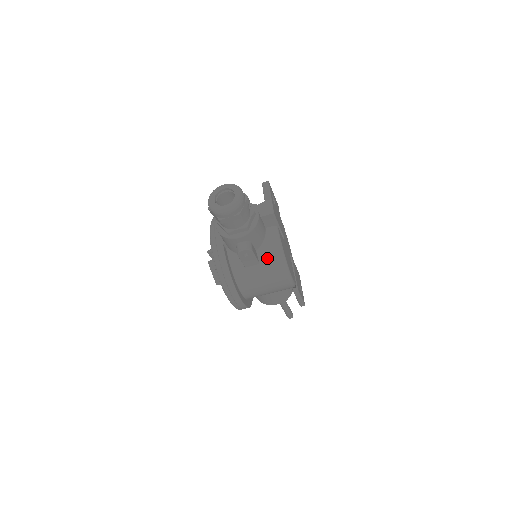
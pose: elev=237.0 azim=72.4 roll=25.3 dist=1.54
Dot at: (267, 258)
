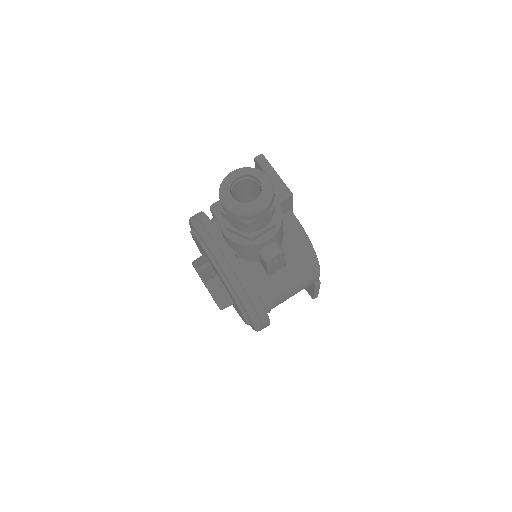
Dot at: (294, 256)
